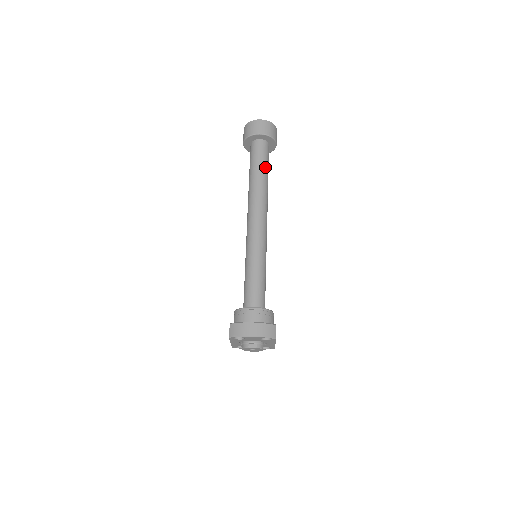
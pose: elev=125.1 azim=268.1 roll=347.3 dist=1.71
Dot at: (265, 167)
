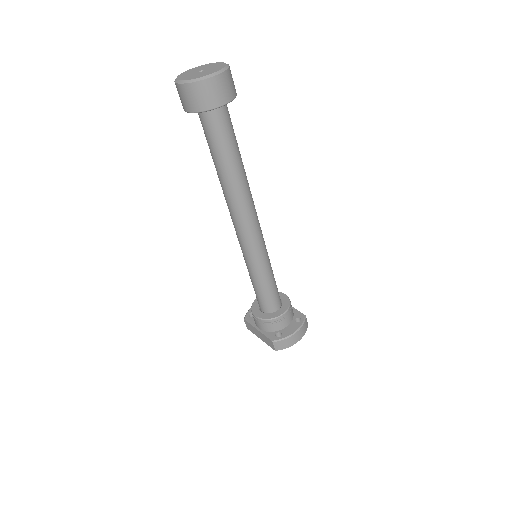
Dot at: (237, 147)
